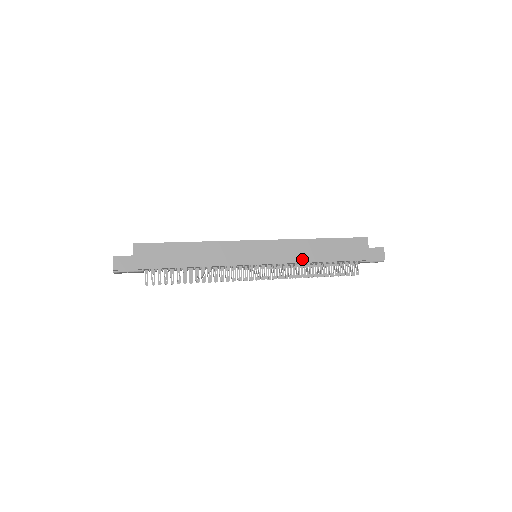
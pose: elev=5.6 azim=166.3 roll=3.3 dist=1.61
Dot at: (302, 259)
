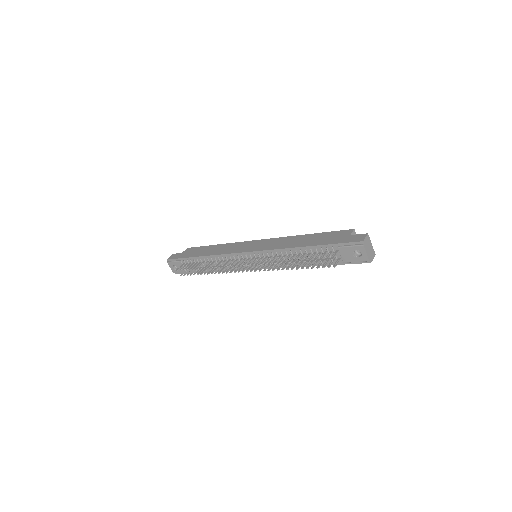
Dot at: (282, 247)
